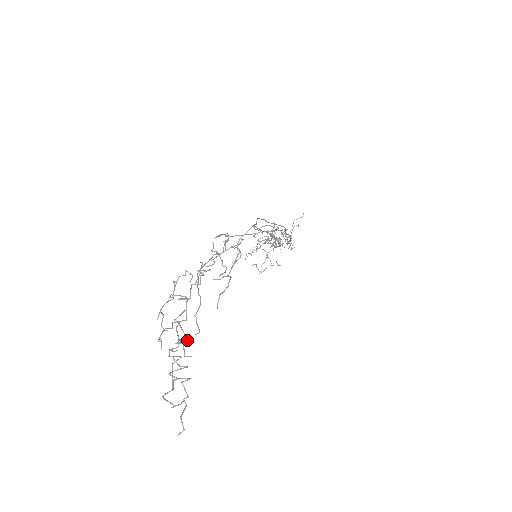
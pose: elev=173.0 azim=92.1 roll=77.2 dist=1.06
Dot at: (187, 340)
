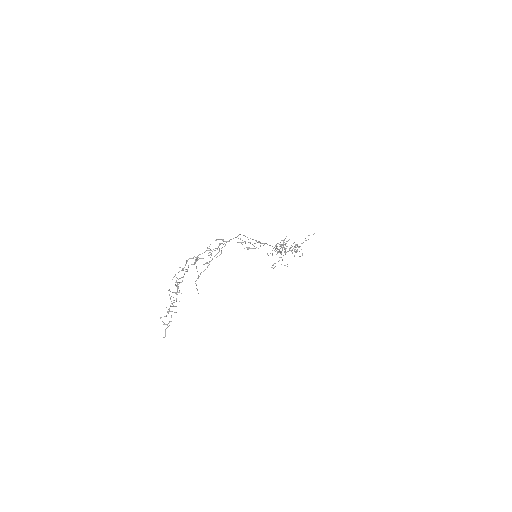
Dot at: (181, 293)
